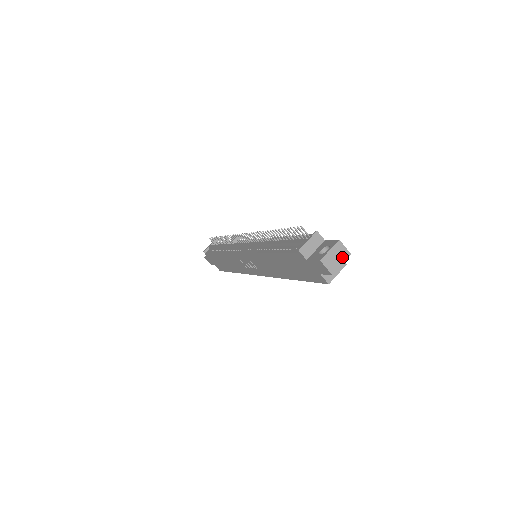
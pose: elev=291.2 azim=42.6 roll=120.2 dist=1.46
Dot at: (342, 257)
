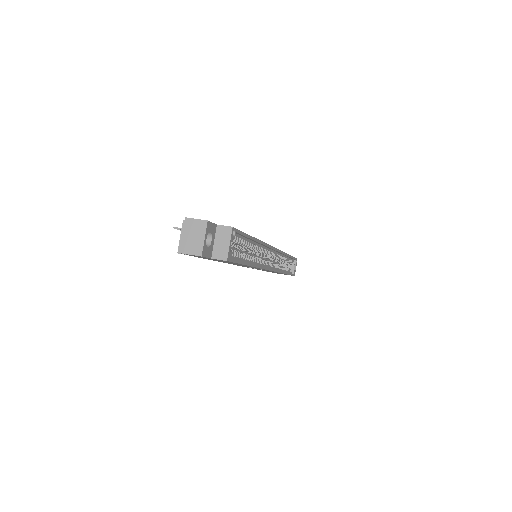
Dot at: (200, 231)
